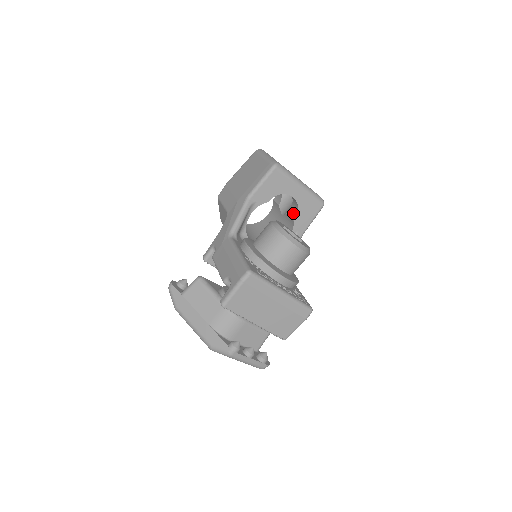
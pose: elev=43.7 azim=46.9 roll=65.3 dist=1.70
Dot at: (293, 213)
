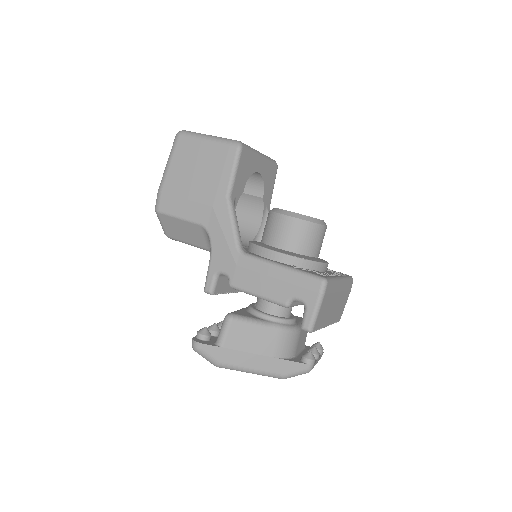
Dot at: (255, 189)
